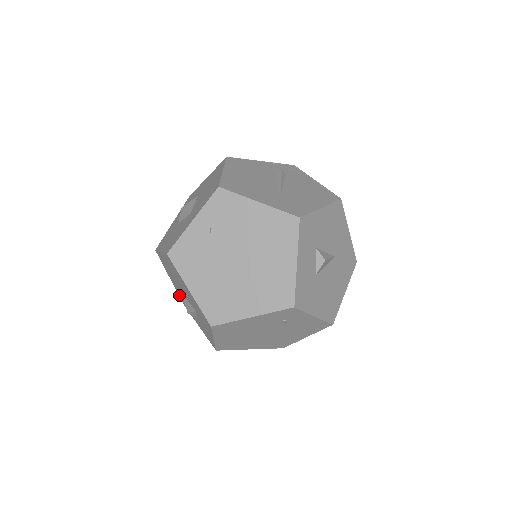
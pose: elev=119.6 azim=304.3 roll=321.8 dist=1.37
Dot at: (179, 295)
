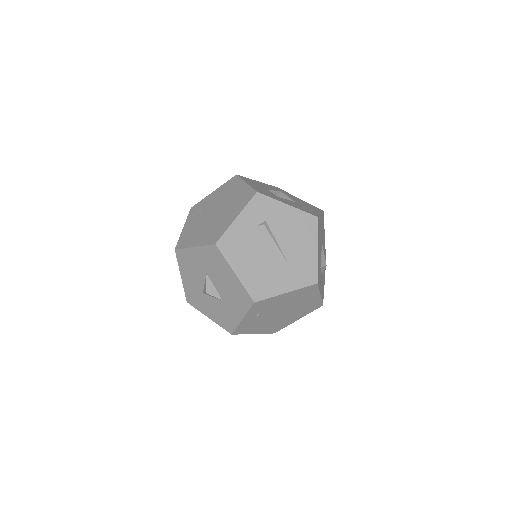
Dot at: occluded
